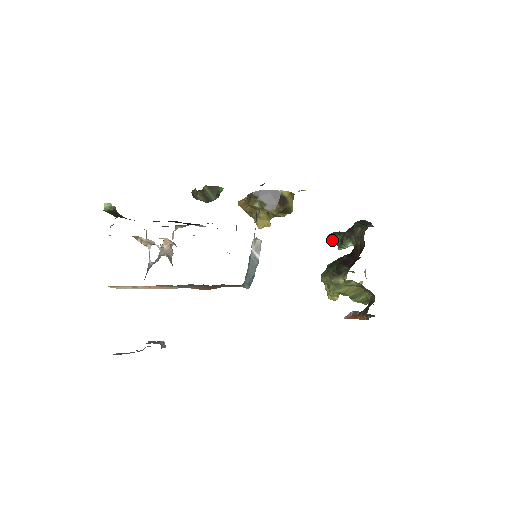
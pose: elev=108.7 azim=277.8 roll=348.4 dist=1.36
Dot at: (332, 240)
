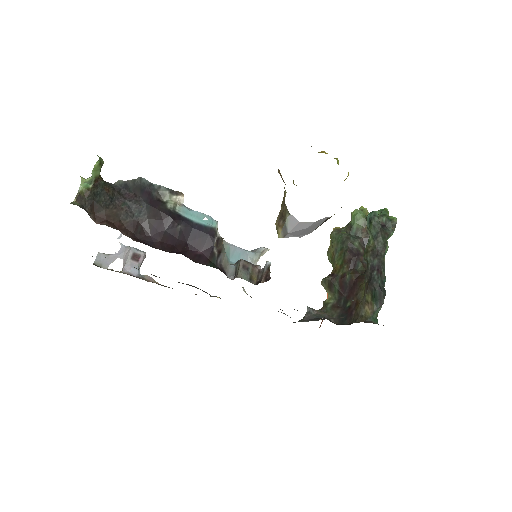
Dot at: (367, 226)
